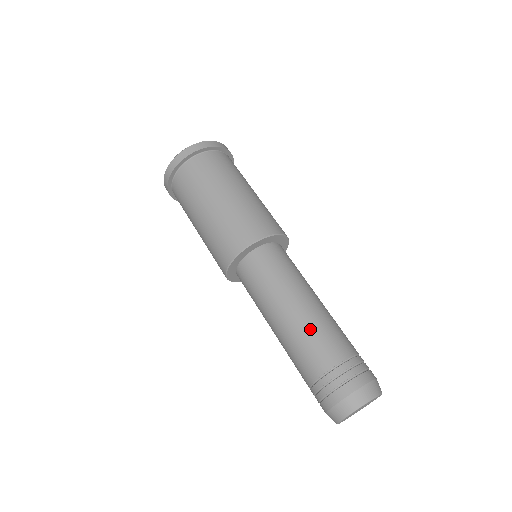
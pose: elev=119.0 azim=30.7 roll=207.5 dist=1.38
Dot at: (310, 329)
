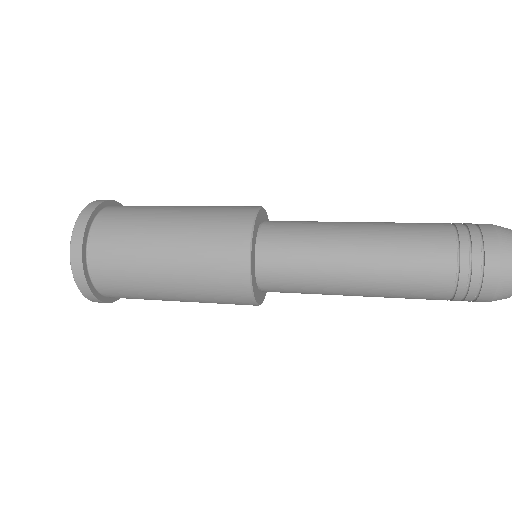
Dot at: (394, 222)
